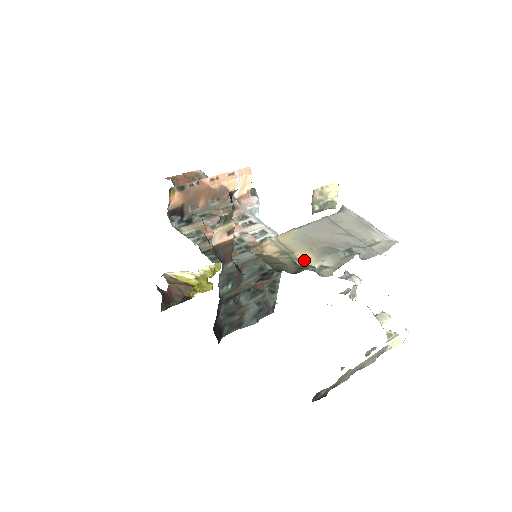
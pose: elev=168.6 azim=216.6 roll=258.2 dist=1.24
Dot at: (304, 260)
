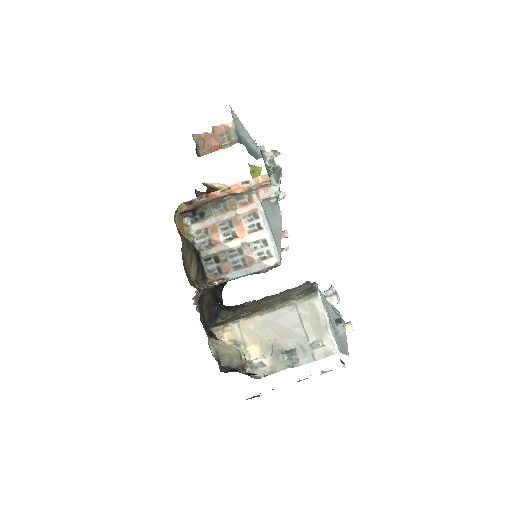
Dot at: (250, 353)
